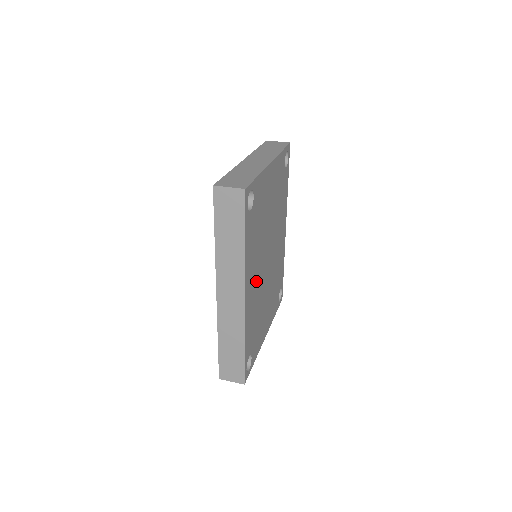
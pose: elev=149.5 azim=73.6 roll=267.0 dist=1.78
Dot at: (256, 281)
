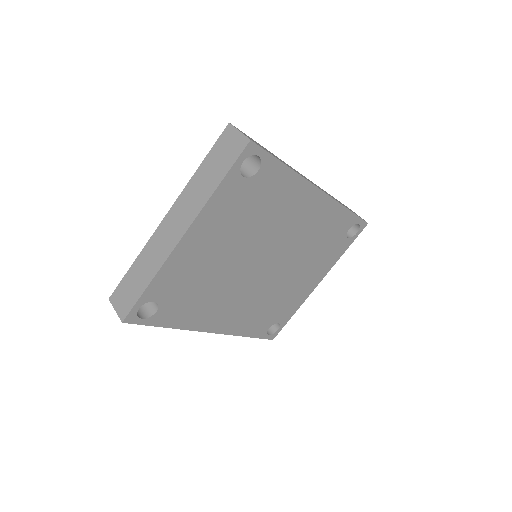
Dot at: (237, 303)
